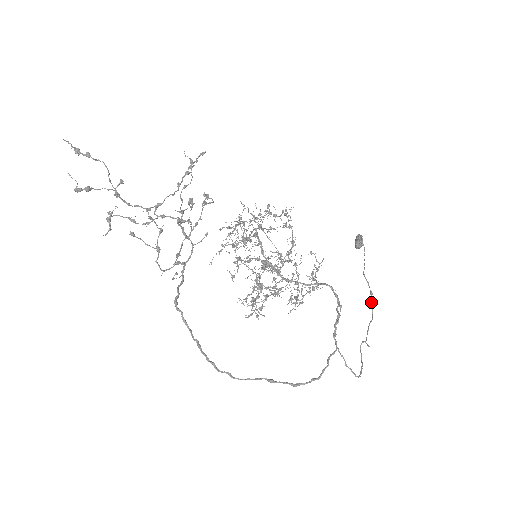
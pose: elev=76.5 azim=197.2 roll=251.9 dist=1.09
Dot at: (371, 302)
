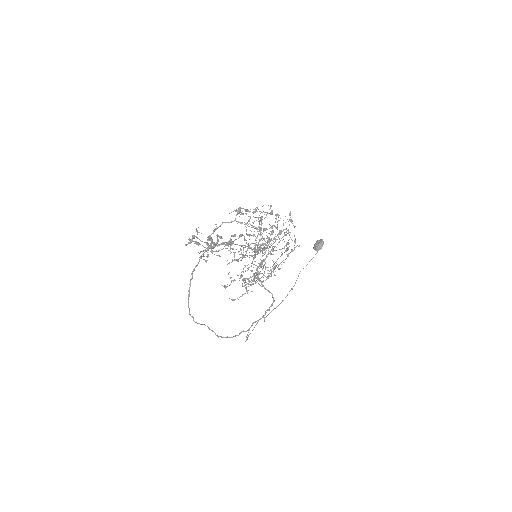
Dot at: (287, 295)
